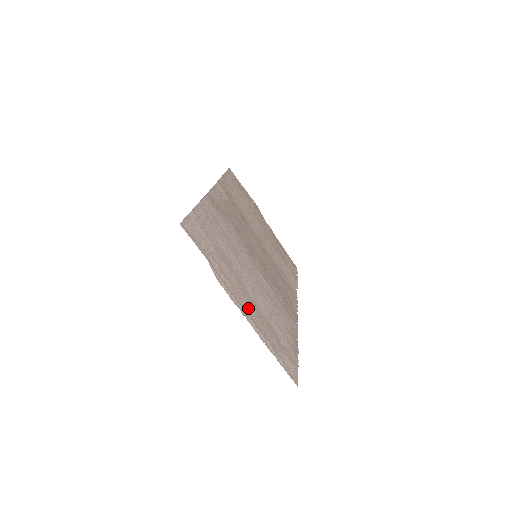
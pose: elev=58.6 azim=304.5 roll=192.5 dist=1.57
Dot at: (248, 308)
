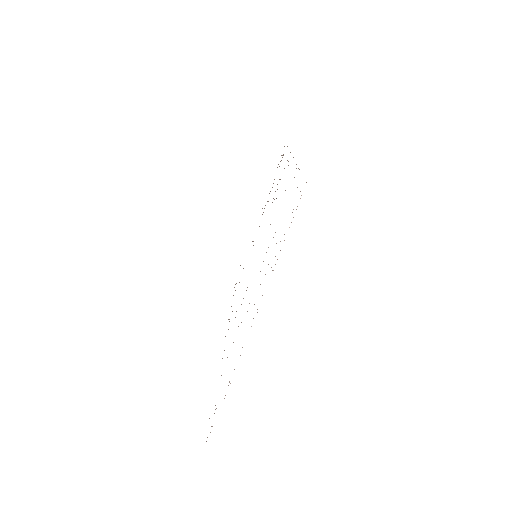
Dot at: occluded
